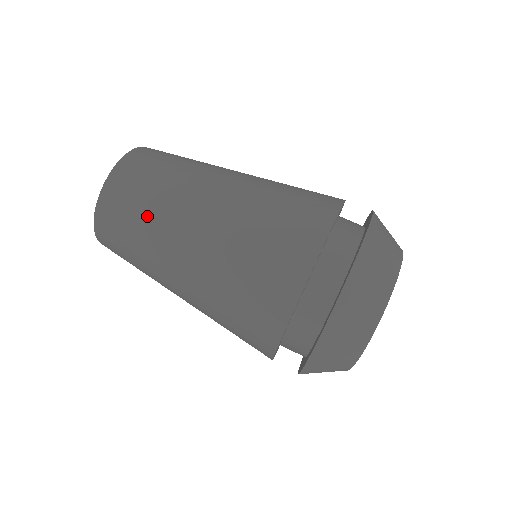
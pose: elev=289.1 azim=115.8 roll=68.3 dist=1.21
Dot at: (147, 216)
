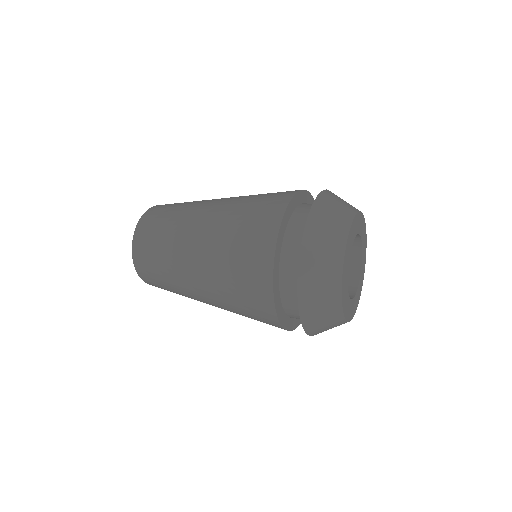
Dot at: occluded
